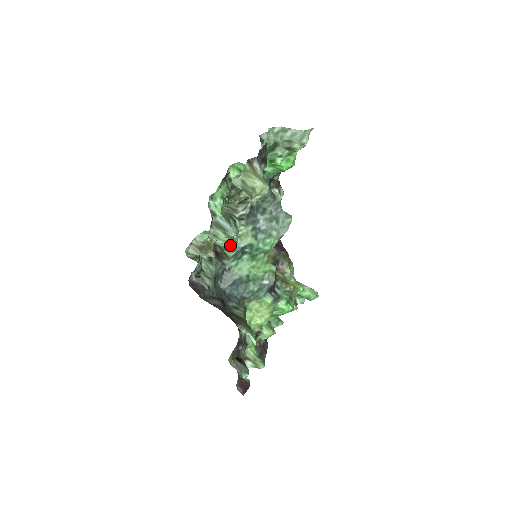
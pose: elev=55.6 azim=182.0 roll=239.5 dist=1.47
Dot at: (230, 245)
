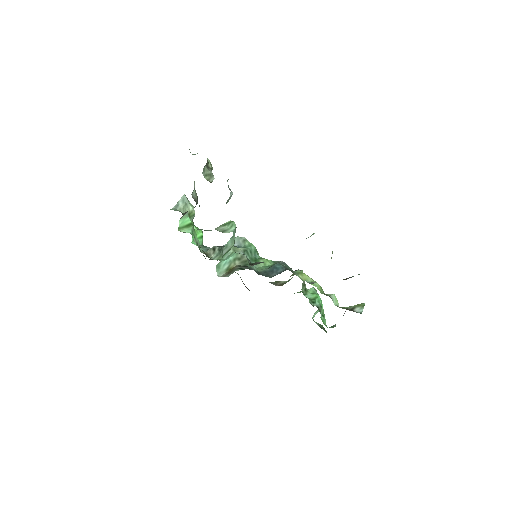
Dot at: (237, 253)
